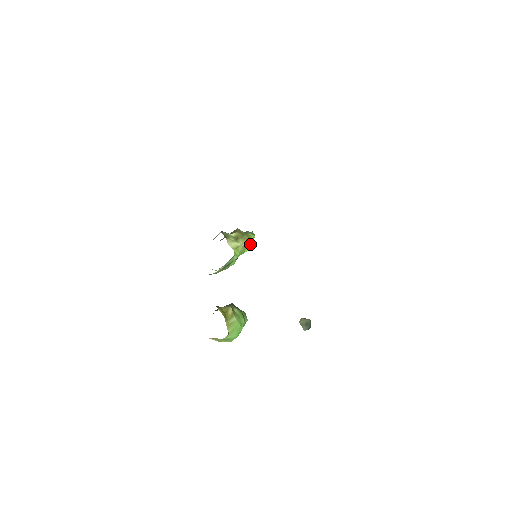
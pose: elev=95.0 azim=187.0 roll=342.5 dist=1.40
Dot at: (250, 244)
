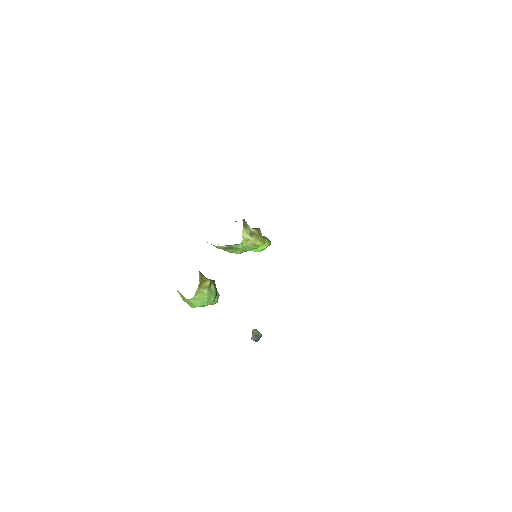
Dot at: (260, 246)
